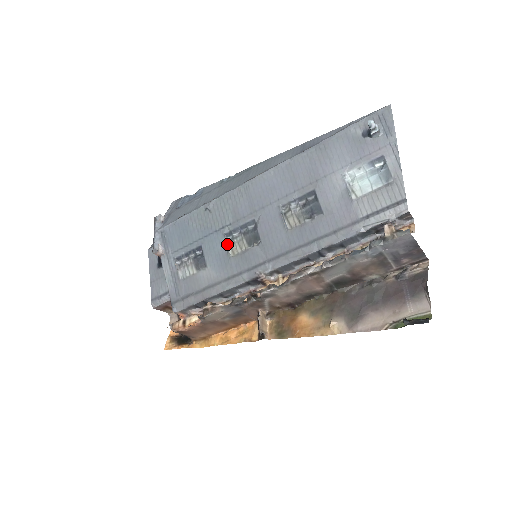
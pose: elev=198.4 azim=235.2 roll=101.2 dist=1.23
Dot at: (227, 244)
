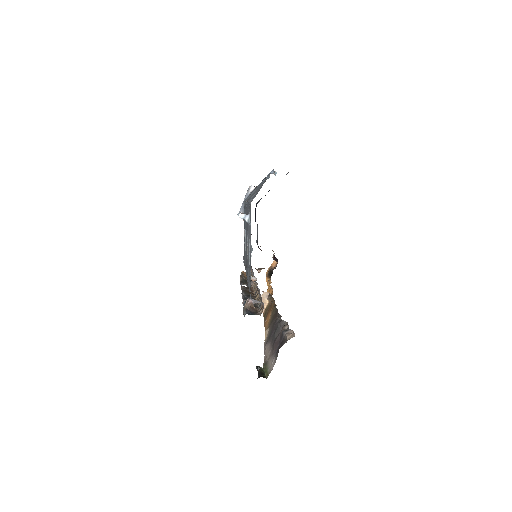
Dot at: occluded
